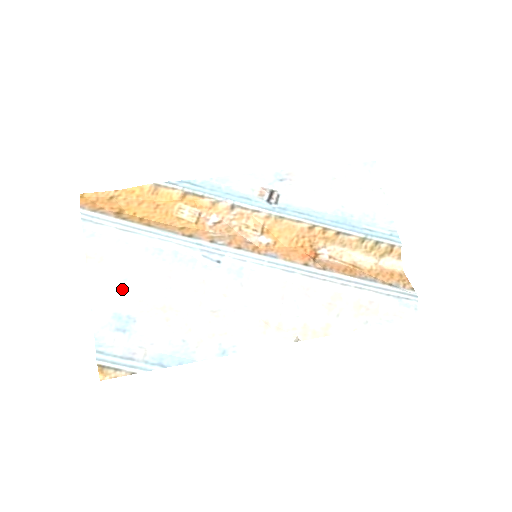
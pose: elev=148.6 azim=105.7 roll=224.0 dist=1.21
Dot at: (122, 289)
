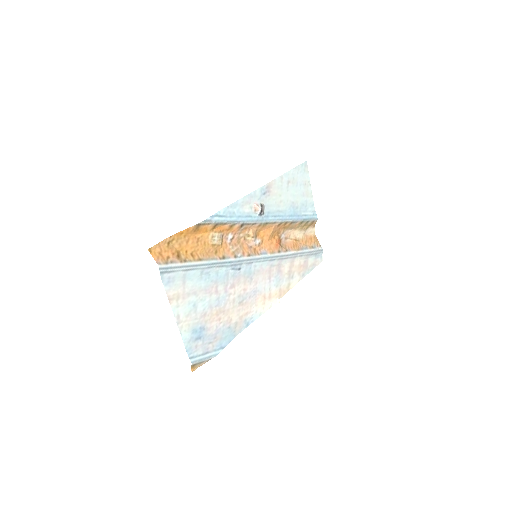
Dot at: (194, 312)
